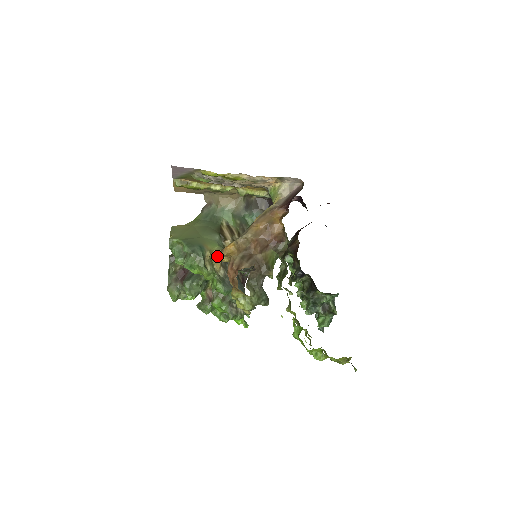
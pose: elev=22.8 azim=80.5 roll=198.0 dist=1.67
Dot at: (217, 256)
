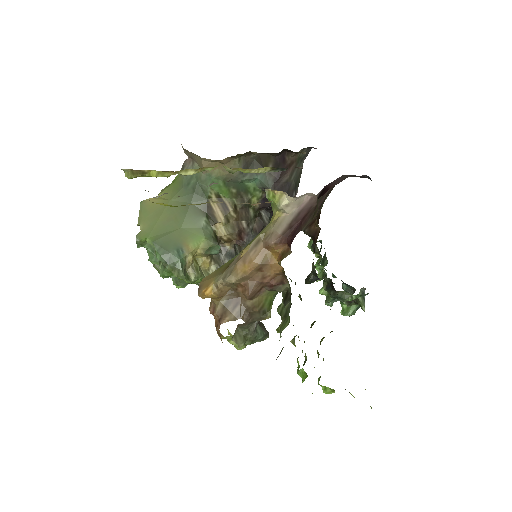
Dot at: (204, 254)
